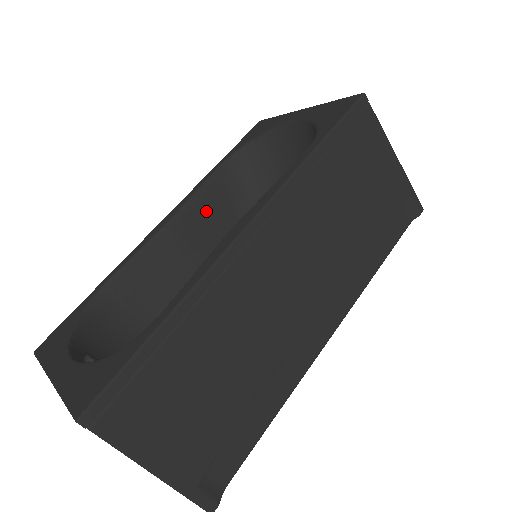
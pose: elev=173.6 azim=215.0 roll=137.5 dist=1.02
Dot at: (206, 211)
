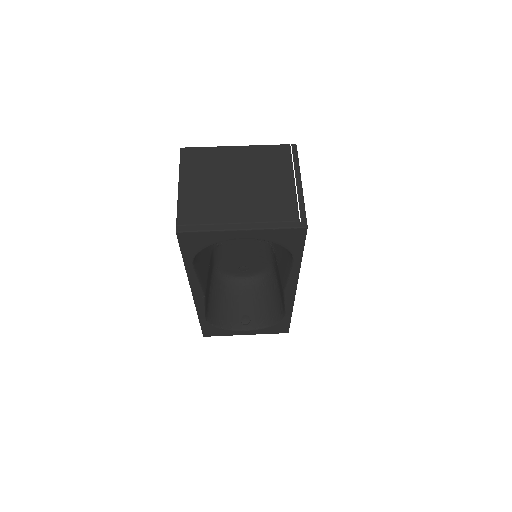
Dot at: (202, 271)
